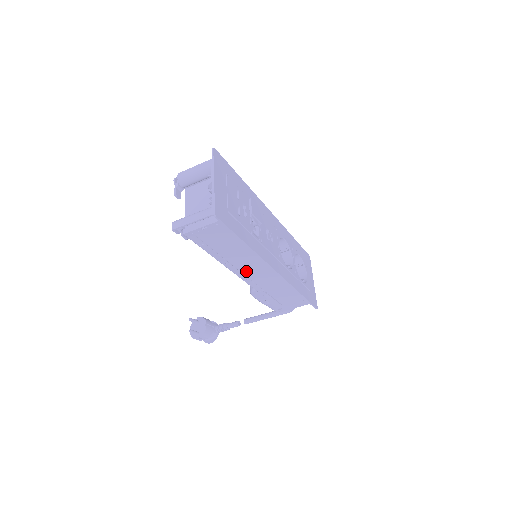
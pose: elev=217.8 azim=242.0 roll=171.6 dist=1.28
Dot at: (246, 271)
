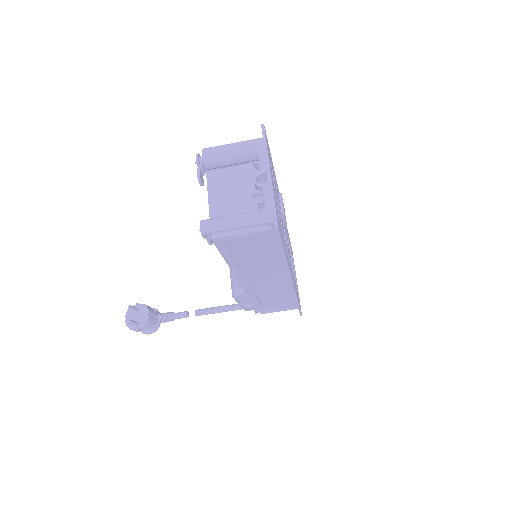
Dot at: (254, 279)
